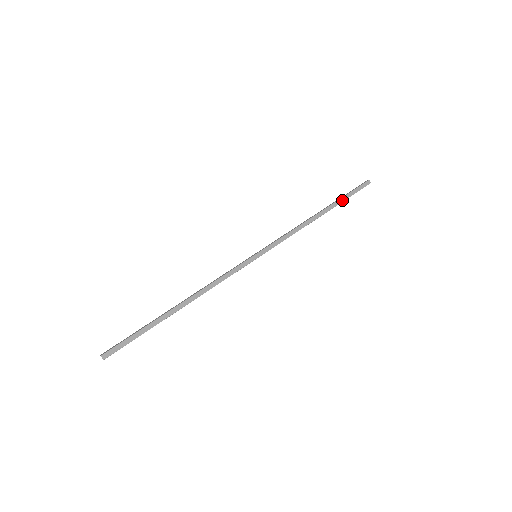
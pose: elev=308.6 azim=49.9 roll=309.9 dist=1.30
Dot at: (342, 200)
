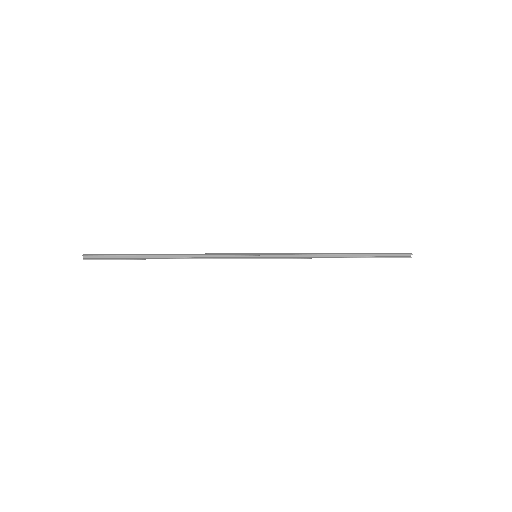
Dot at: (370, 254)
